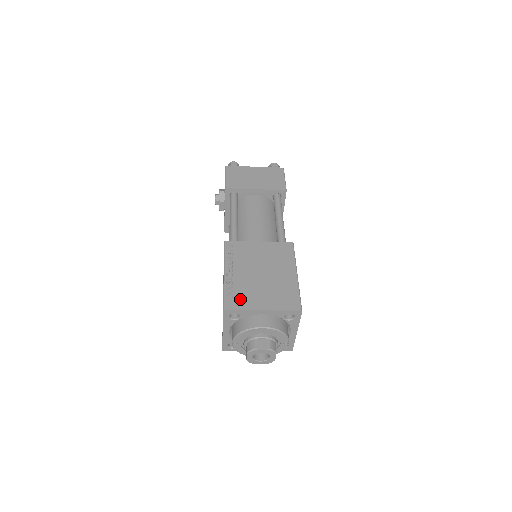
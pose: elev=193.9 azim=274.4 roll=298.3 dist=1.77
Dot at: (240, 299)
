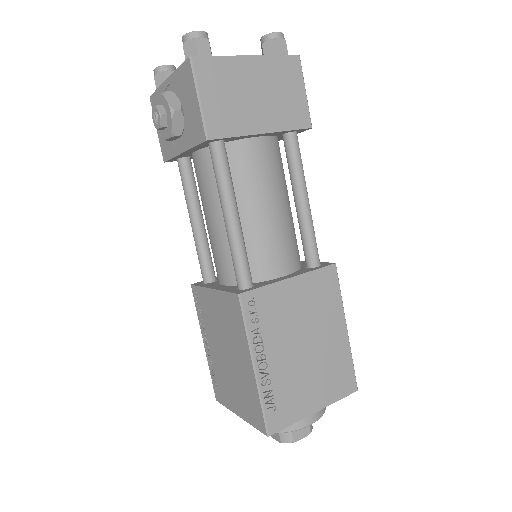
Dot at: (286, 407)
